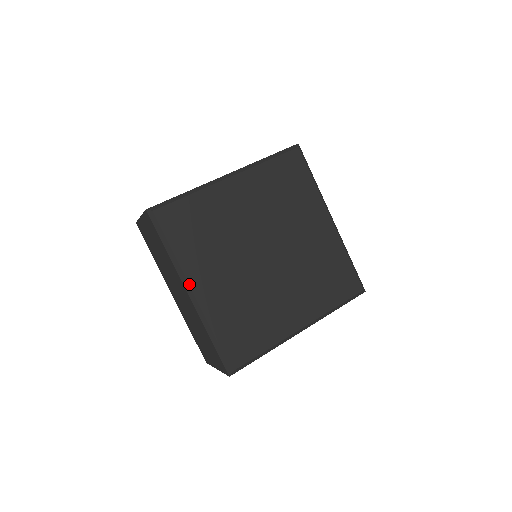
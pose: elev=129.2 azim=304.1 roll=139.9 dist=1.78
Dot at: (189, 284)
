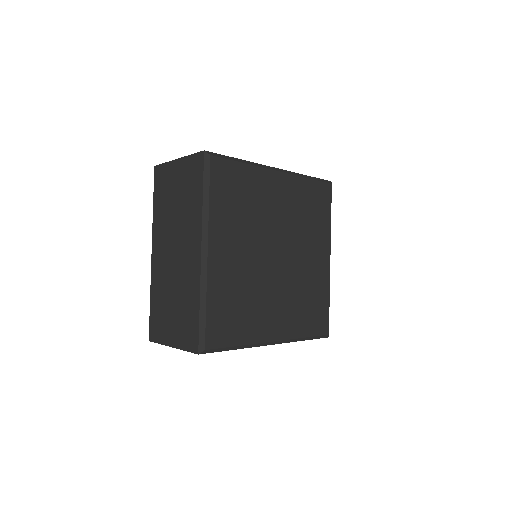
Dot at: (208, 241)
